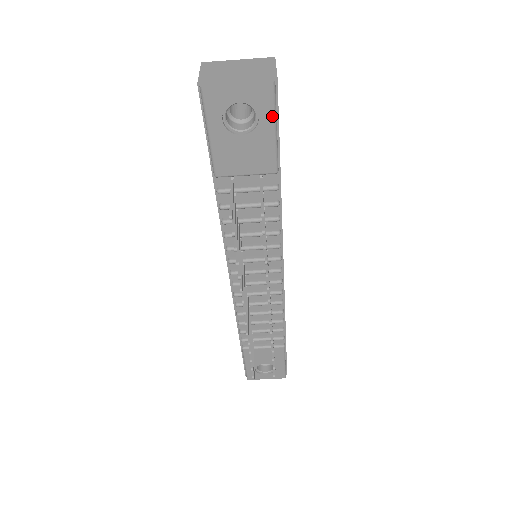
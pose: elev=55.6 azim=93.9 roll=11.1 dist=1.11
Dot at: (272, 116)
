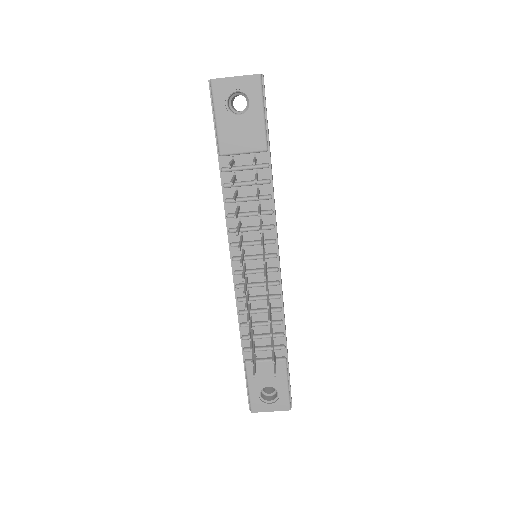
Dot at: (260, 101)
